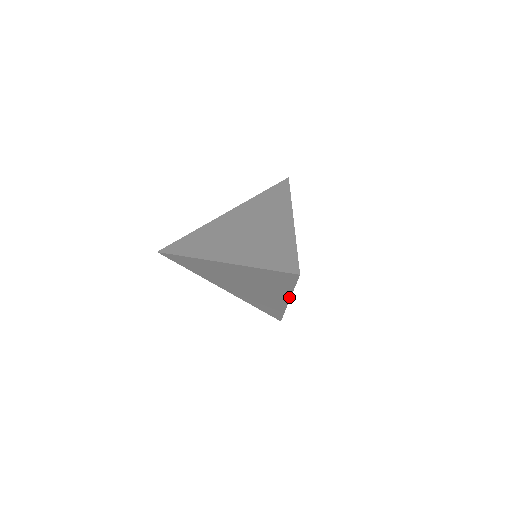
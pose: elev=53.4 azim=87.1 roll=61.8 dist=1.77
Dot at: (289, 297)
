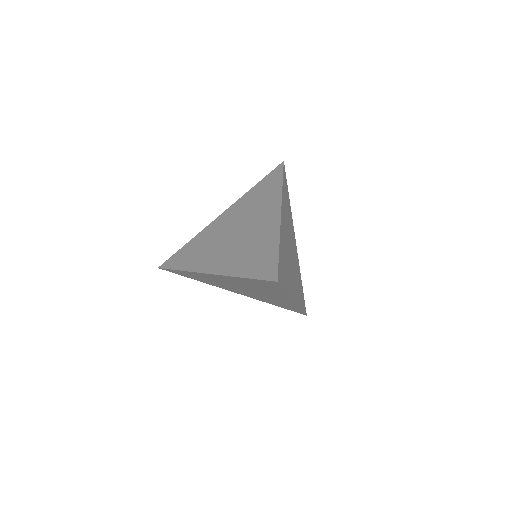
Dot at: (290, 298)
